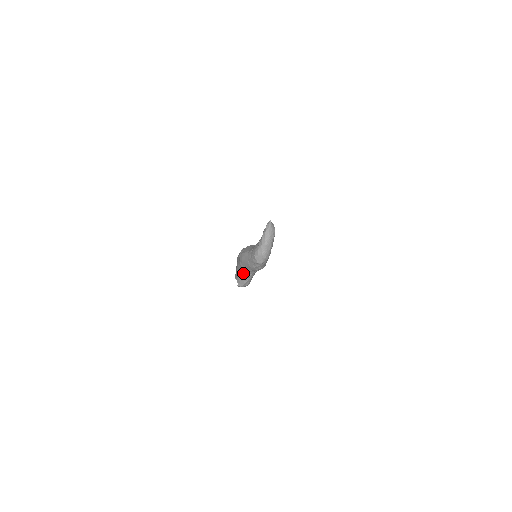
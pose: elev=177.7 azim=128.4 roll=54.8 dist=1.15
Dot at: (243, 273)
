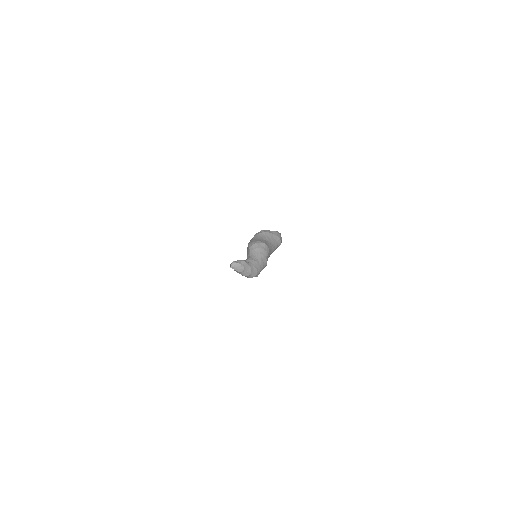
Dot at: occluded
